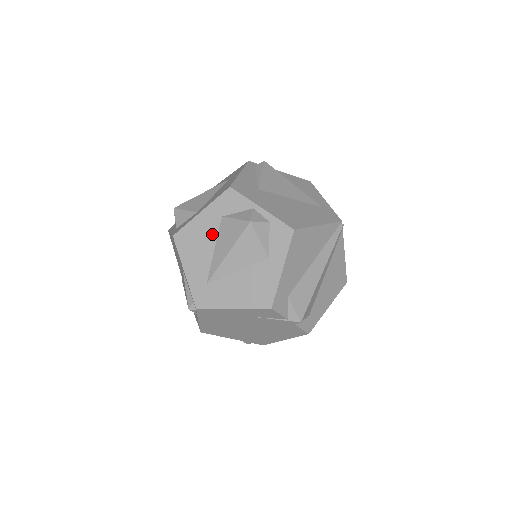
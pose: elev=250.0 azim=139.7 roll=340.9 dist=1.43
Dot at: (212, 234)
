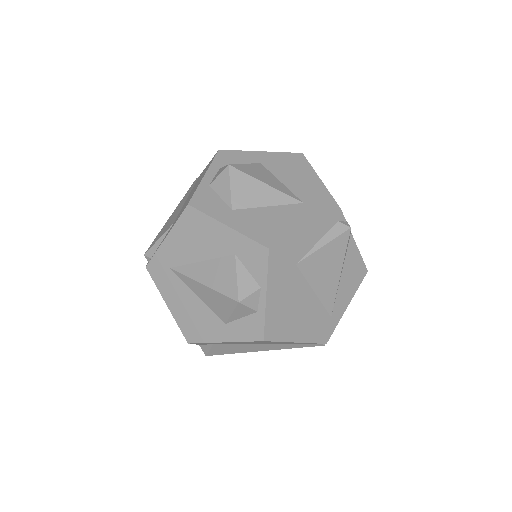
Dot at: (213, 251)
